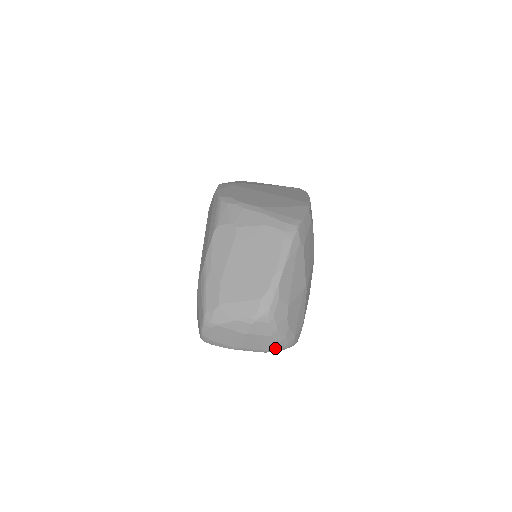
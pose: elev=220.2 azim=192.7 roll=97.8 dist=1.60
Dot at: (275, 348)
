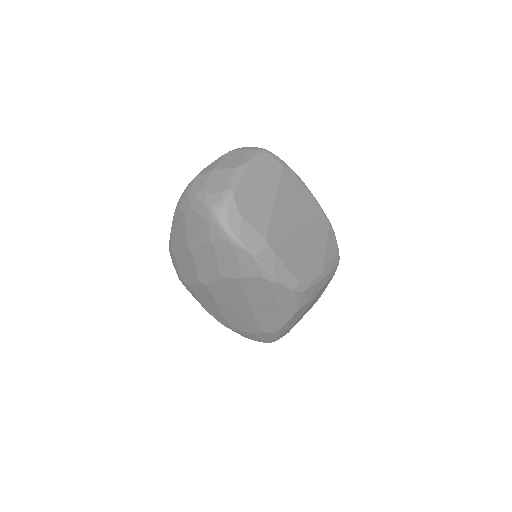
Dot at: occluded
